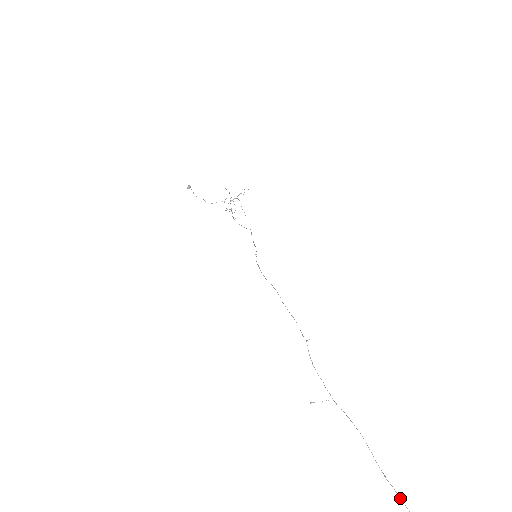
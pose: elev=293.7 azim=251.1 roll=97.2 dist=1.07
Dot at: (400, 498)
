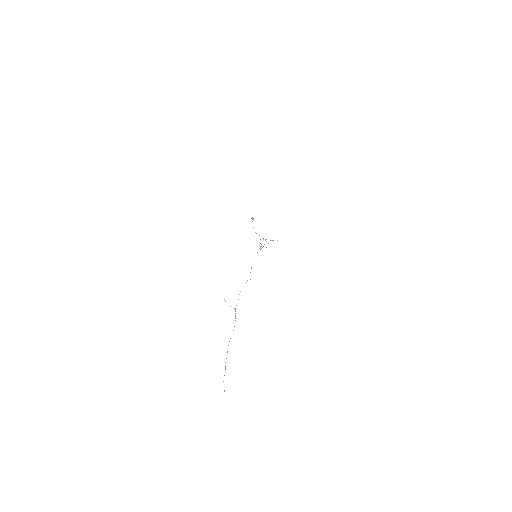
Dot at: occluded
